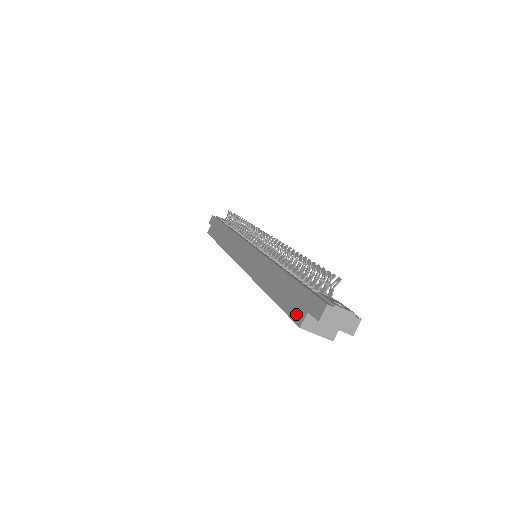
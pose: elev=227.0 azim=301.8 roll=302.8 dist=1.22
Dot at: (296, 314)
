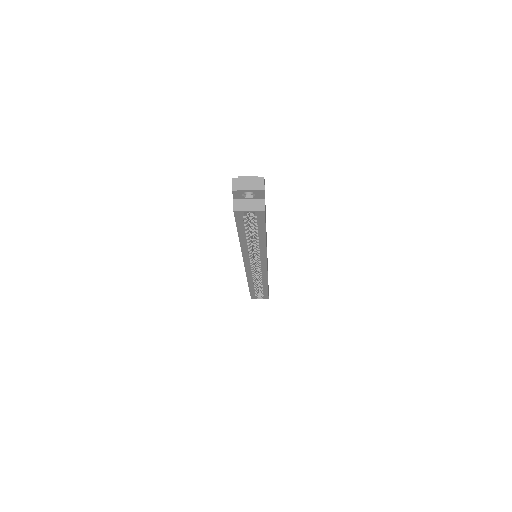
Dot at: occluded
